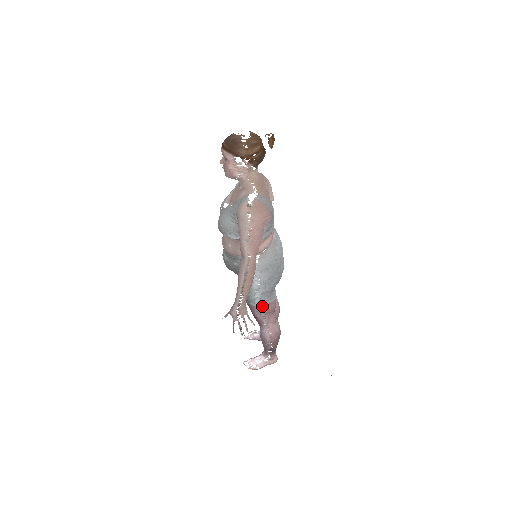
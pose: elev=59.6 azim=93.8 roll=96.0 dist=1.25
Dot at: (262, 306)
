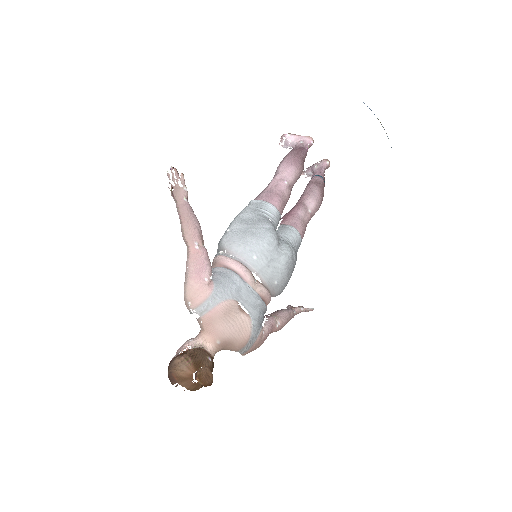
Dot at: occluded
